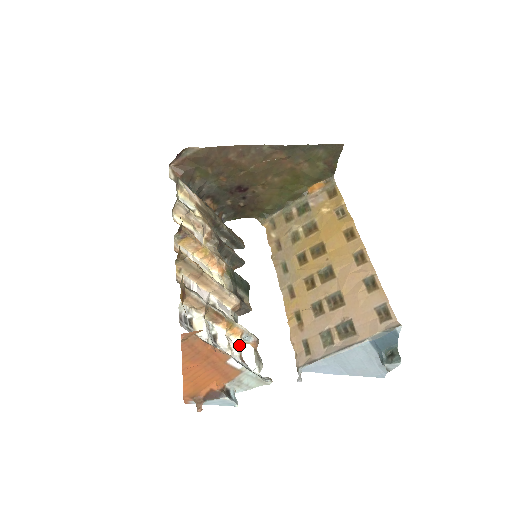
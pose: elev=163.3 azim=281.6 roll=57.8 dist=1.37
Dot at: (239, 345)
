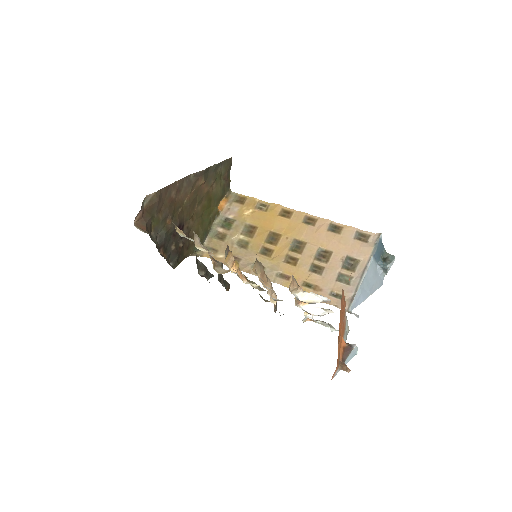
Dot at: occluded
